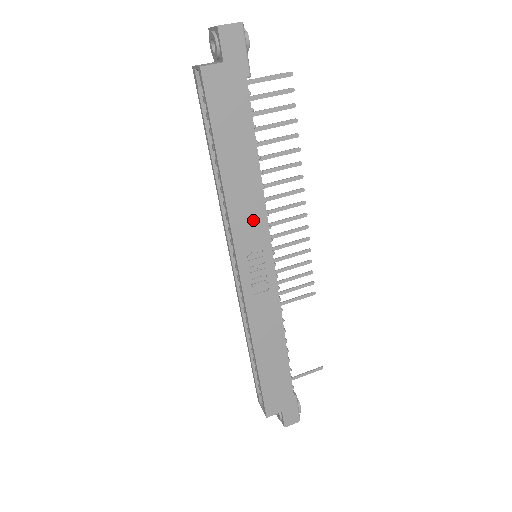
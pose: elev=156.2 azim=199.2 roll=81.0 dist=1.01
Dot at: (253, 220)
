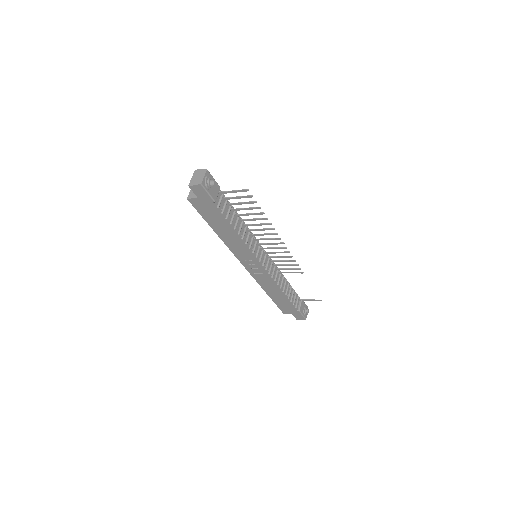
Dot at: (241, 250)
